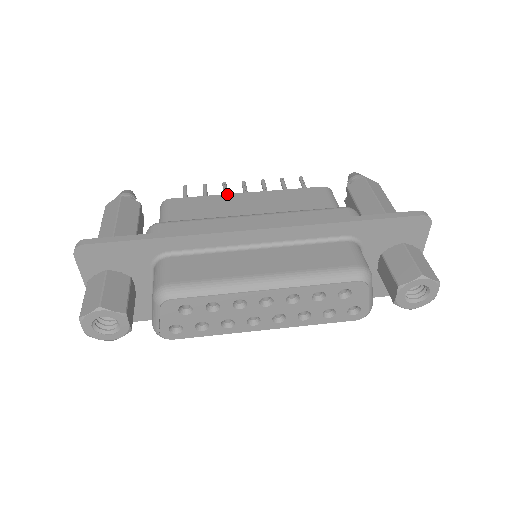
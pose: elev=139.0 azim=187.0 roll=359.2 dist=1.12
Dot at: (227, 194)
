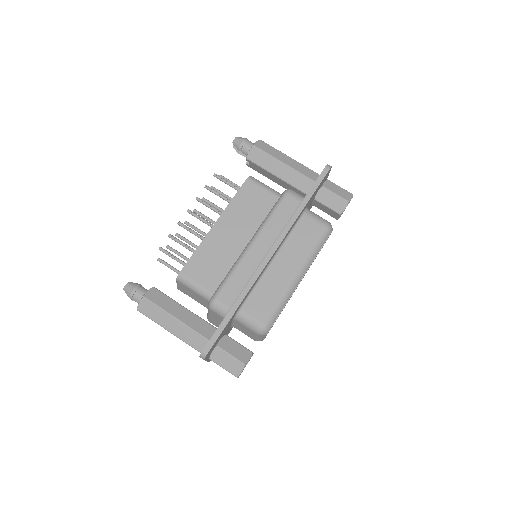
Dot at: (206, 236)
